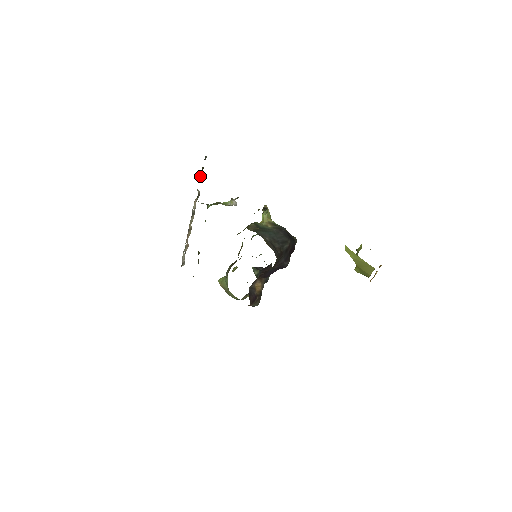
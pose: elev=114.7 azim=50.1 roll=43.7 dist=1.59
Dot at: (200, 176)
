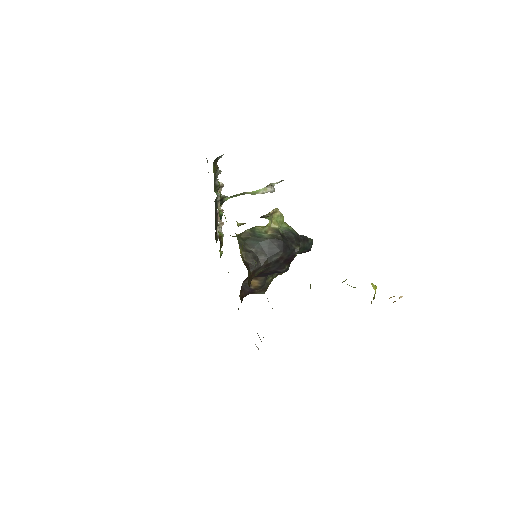
Dot at: (218, 172)
